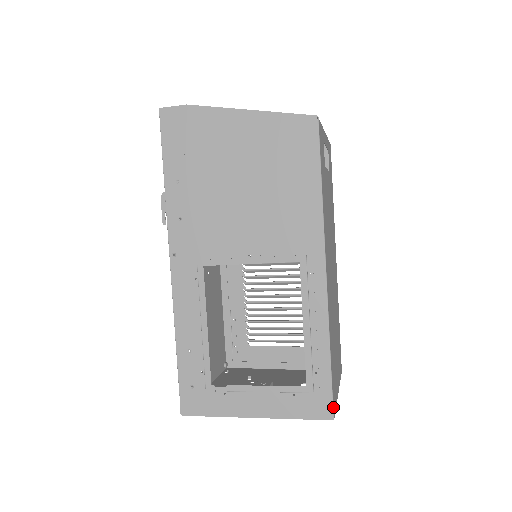
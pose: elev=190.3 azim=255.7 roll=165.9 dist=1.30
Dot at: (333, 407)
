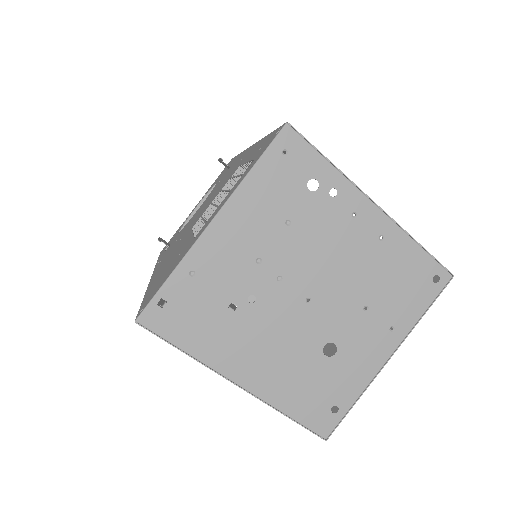
Dot at: occluded
